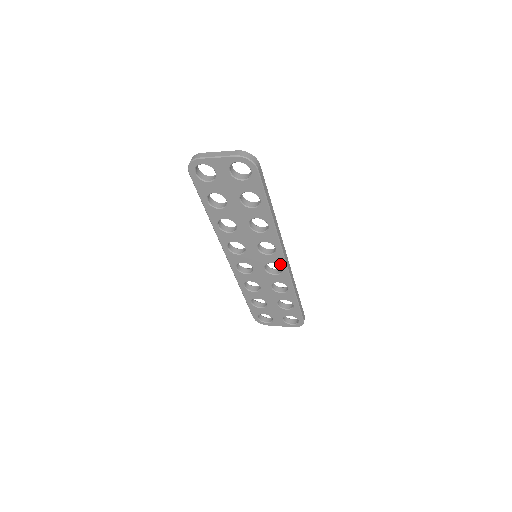
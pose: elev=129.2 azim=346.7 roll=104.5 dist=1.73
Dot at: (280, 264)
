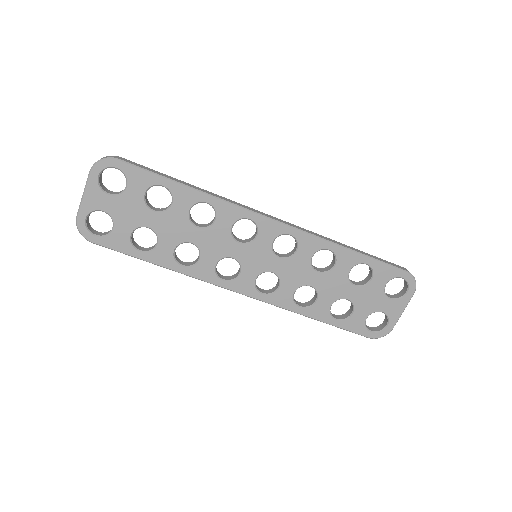
Dot at: (279, 232)
